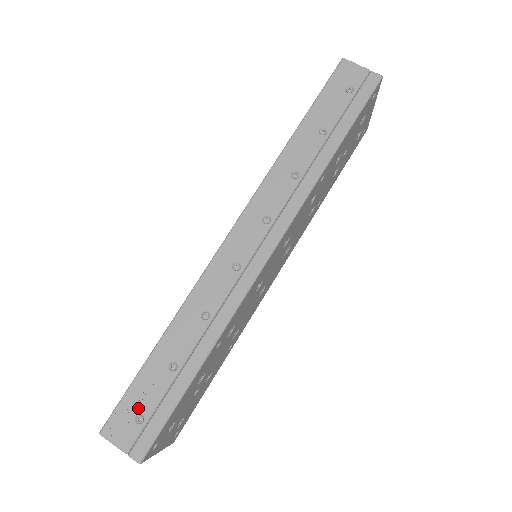
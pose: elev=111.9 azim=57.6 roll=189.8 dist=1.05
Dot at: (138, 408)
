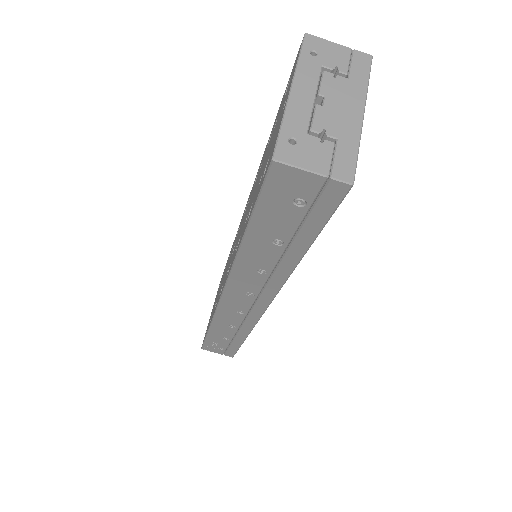
Dot at: (216, 346)
